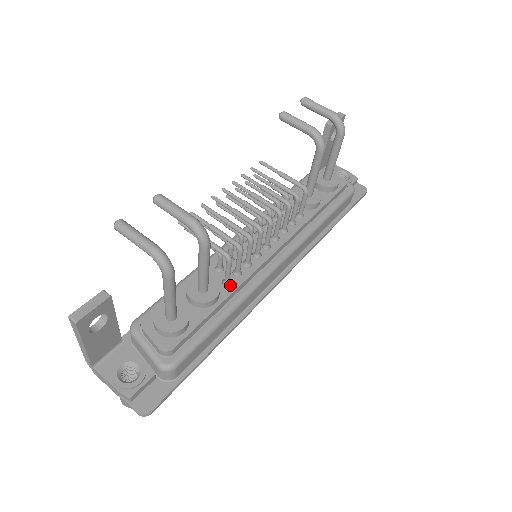
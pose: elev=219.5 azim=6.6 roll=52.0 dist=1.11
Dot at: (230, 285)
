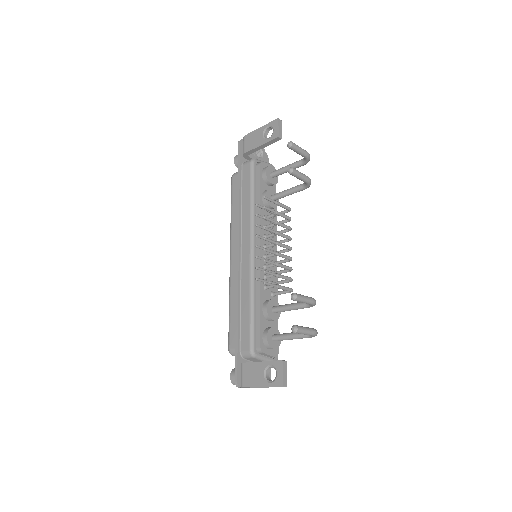
Dot at: (275, 295)
